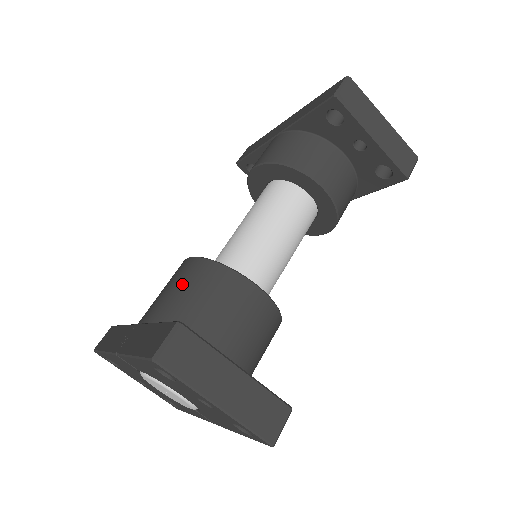
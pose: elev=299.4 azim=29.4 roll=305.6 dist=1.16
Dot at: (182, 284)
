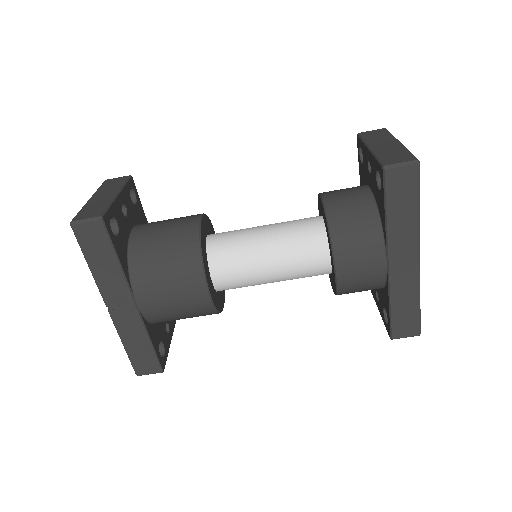
Dot at: (185, 312)
